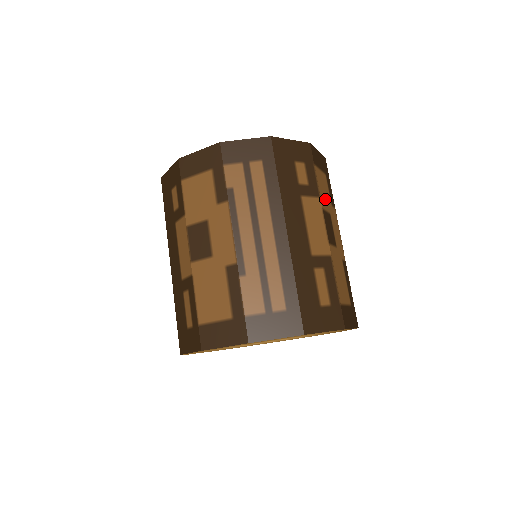
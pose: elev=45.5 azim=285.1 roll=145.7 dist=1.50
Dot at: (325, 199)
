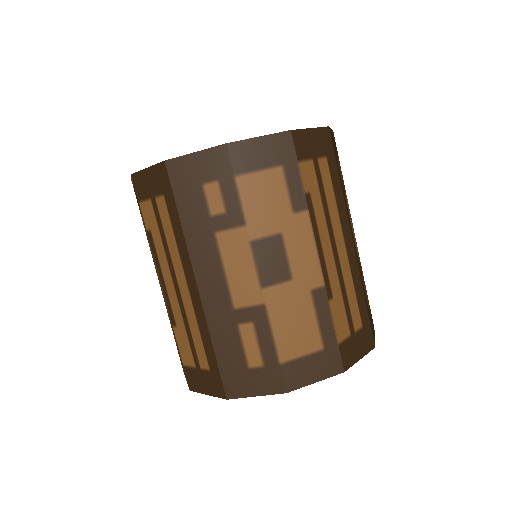
Dot at: (267, 216)
